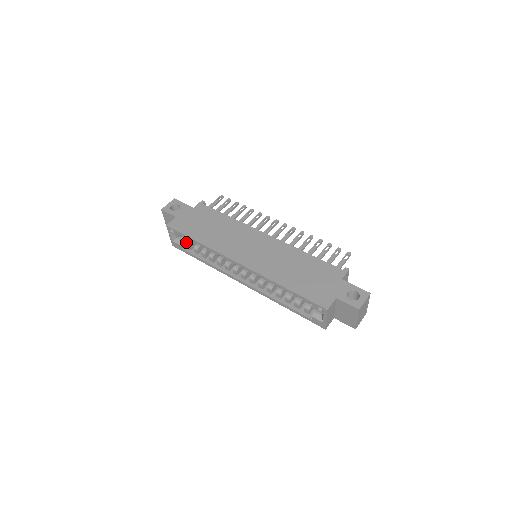
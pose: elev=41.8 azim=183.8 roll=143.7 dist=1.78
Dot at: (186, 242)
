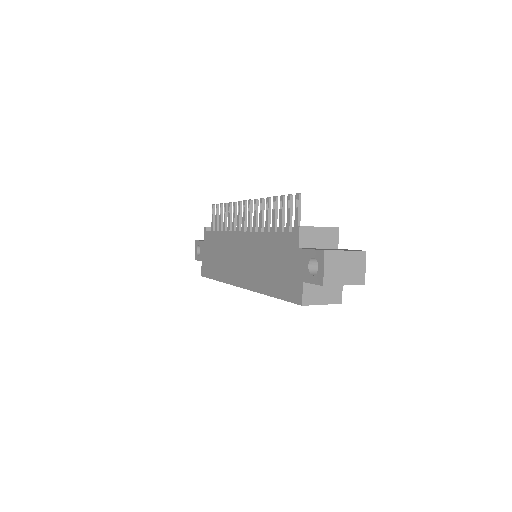
Dot at: occluded
